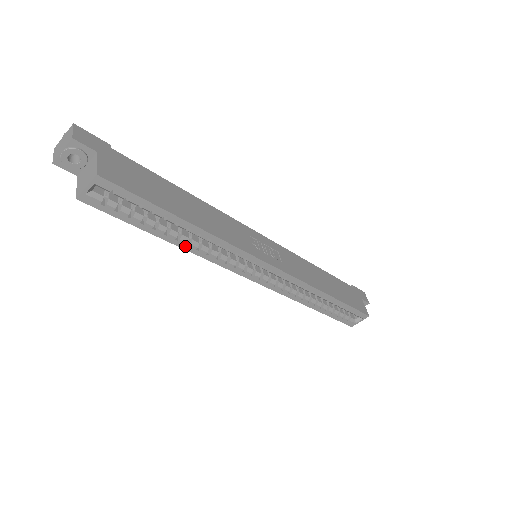
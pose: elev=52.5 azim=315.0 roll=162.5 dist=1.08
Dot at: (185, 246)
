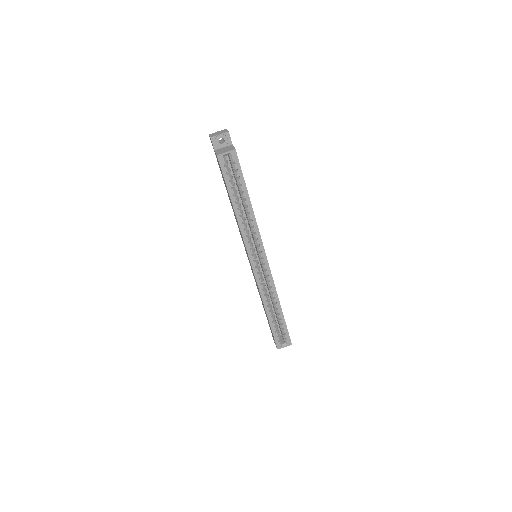
Dot at: (238, 216)
